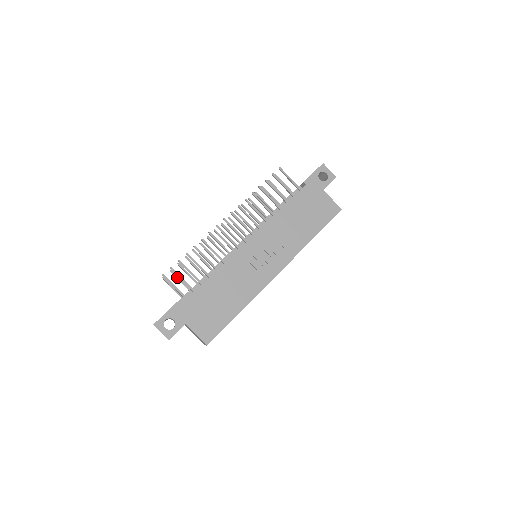
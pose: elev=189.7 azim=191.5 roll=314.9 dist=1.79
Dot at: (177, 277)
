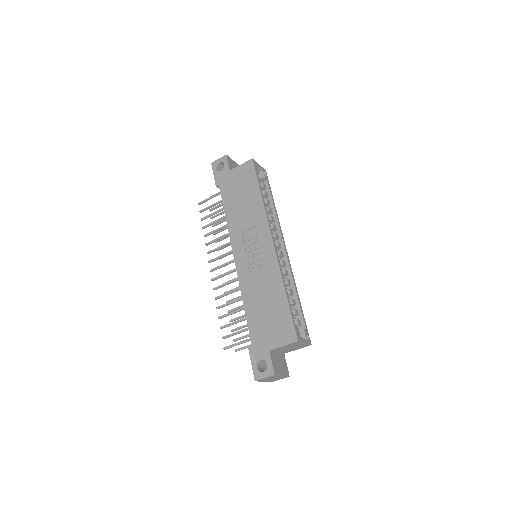
Dot at: (241, 338)
